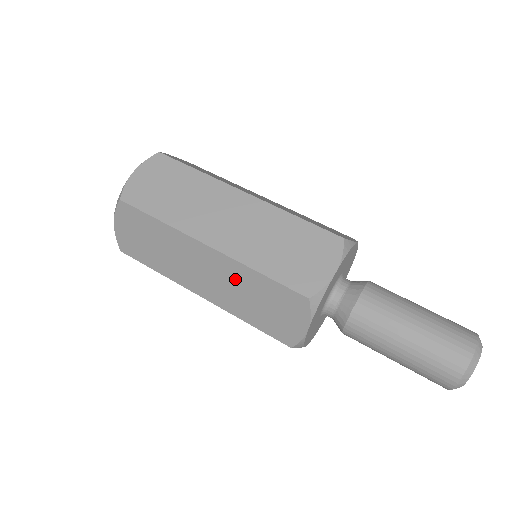
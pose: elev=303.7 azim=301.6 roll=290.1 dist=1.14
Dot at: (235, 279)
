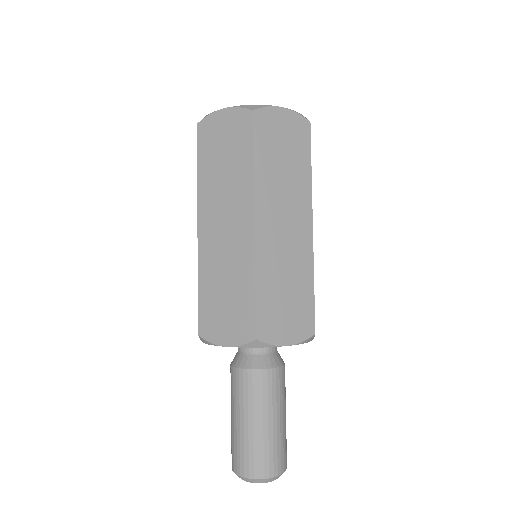
Dot at: (236, 261)
